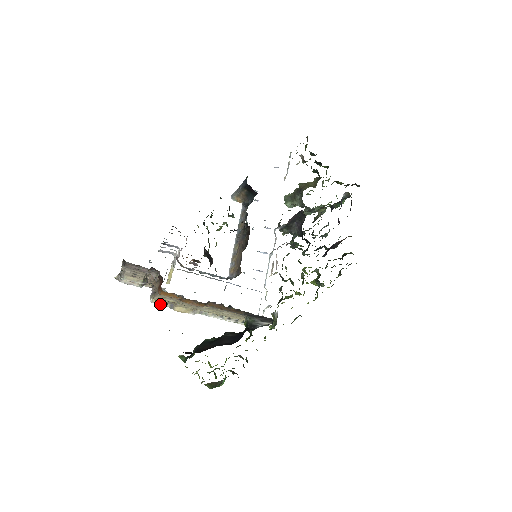
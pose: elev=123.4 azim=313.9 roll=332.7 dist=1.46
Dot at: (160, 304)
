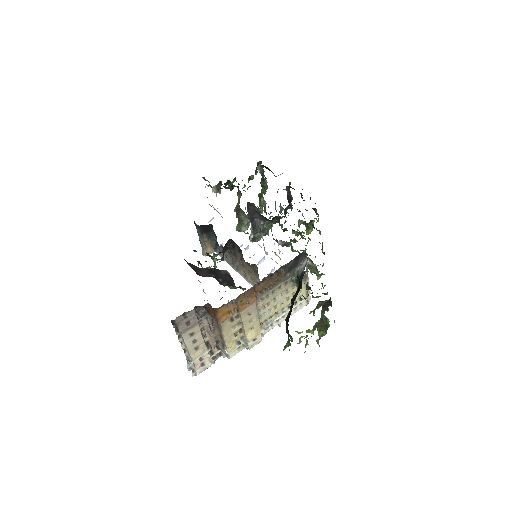
Dot at: (236, 348)
